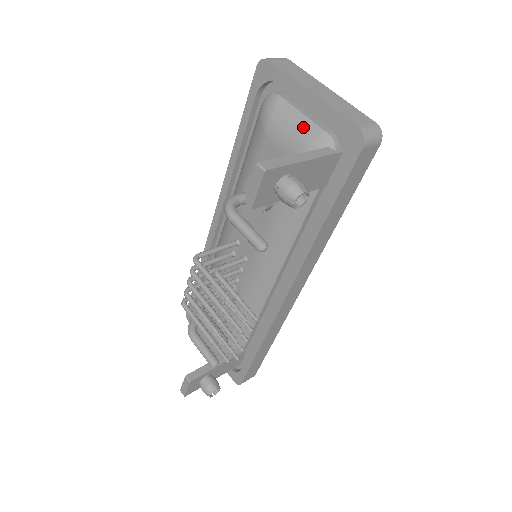
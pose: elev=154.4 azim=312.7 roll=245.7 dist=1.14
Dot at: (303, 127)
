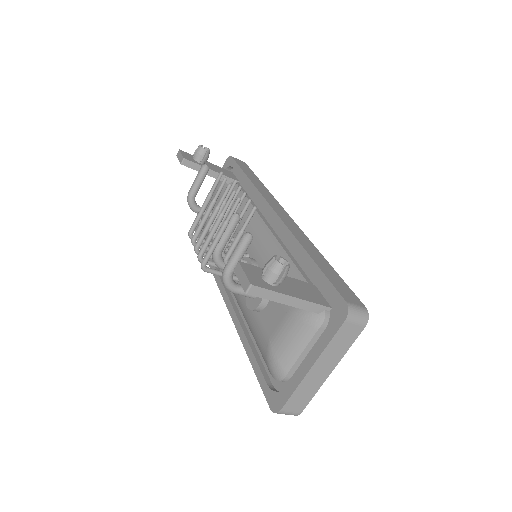
Dot at: occluded
